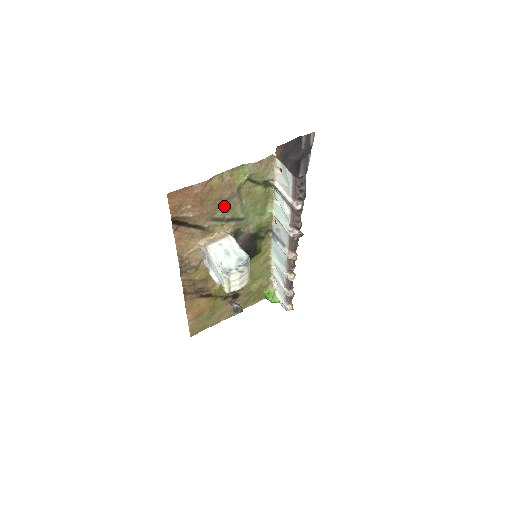
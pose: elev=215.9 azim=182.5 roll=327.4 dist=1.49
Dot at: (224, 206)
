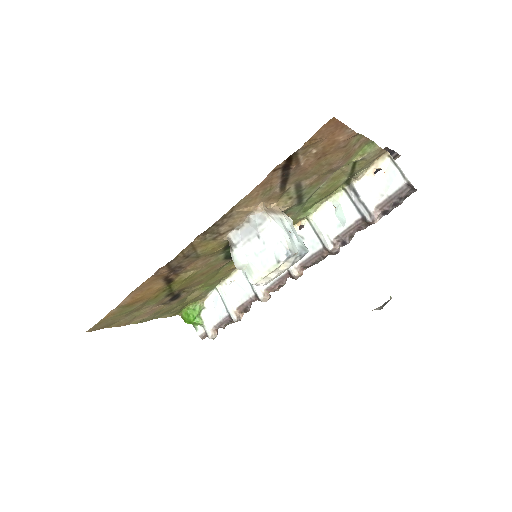
Dot at: (319, 176)
